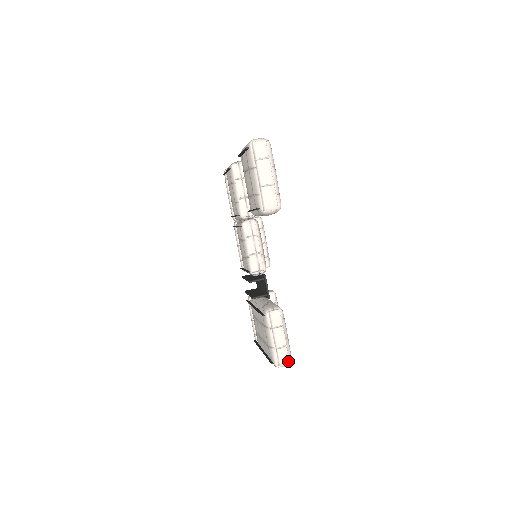
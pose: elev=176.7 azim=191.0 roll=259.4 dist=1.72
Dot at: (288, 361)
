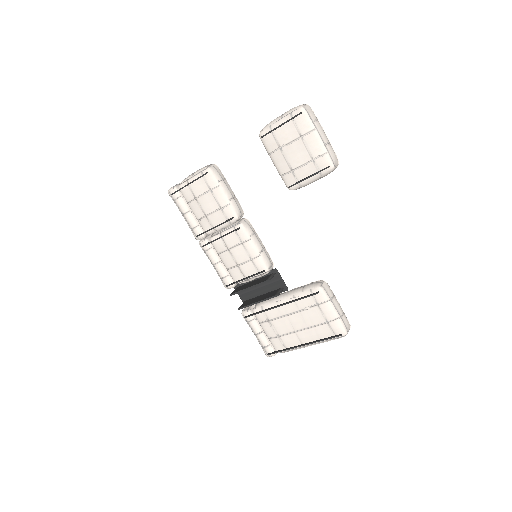
Dot at: (349, 325)
